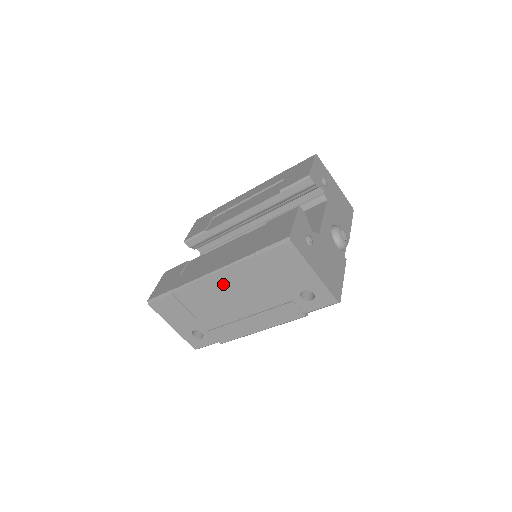
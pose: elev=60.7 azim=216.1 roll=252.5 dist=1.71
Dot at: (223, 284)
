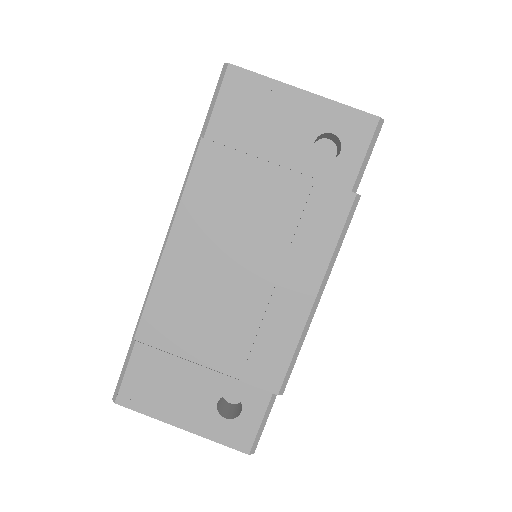
Dot at: (196, 244)
